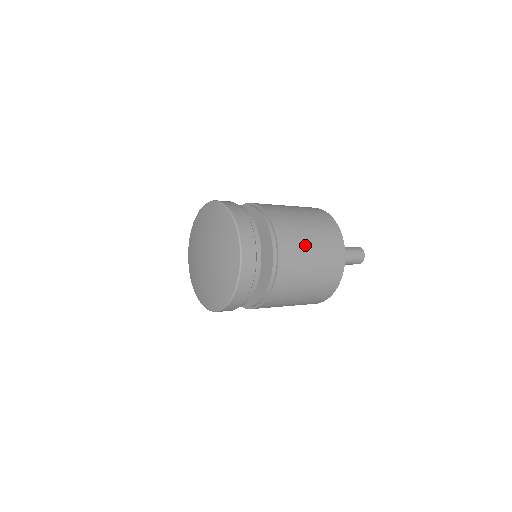
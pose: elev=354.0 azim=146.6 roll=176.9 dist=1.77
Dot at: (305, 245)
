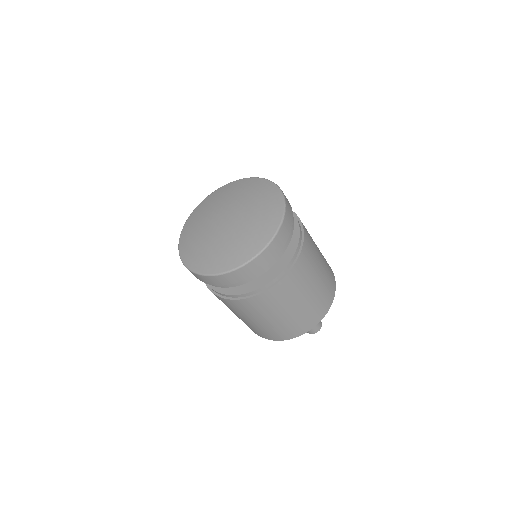
Dot at: (317, 261)
